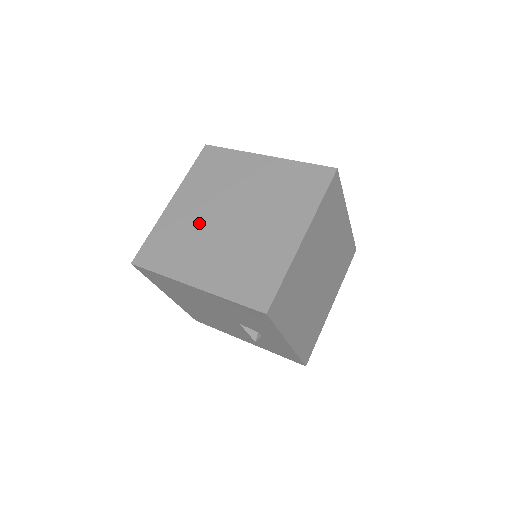
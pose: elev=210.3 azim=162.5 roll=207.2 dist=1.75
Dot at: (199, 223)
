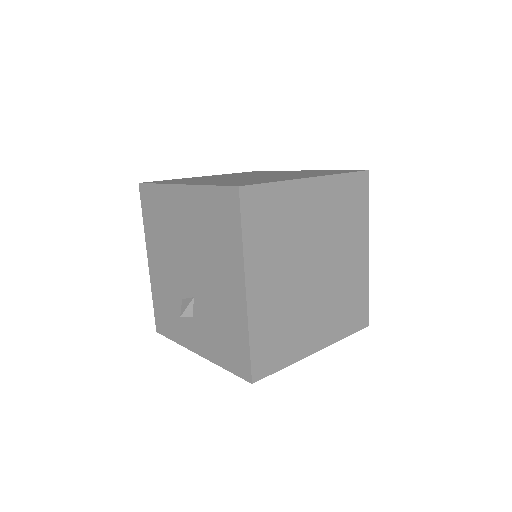
Dot at: (302, 237)
